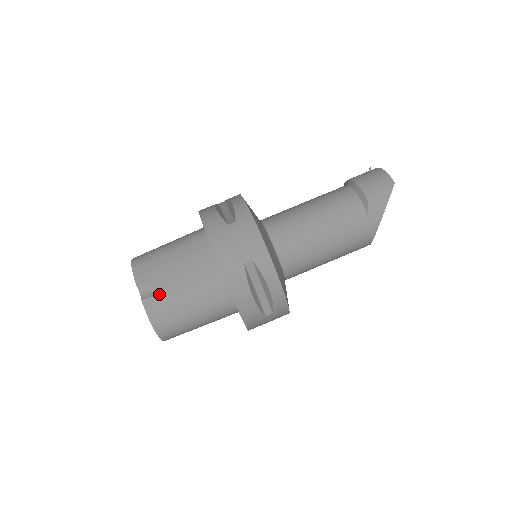
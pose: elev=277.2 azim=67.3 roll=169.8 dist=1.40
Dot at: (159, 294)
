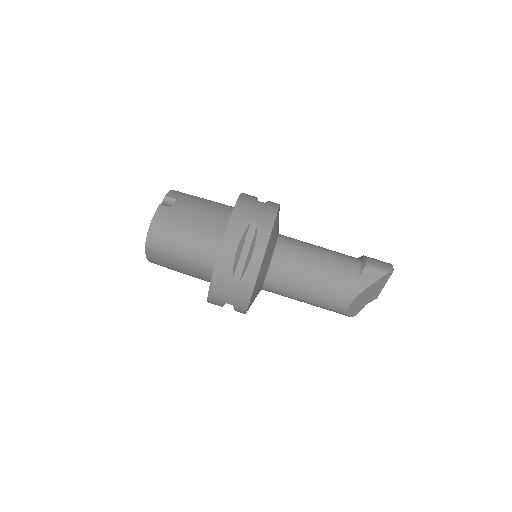
Dot at: (175, 209)
